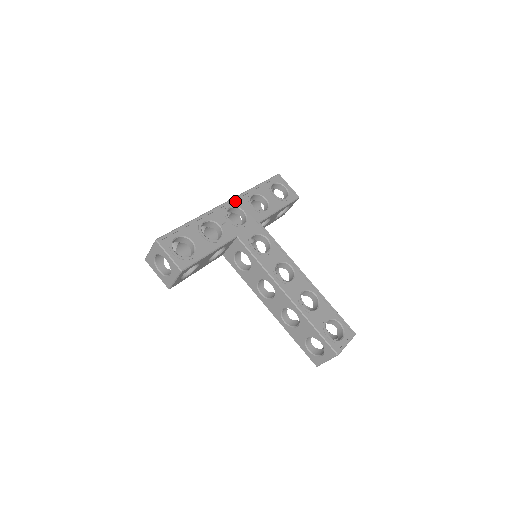
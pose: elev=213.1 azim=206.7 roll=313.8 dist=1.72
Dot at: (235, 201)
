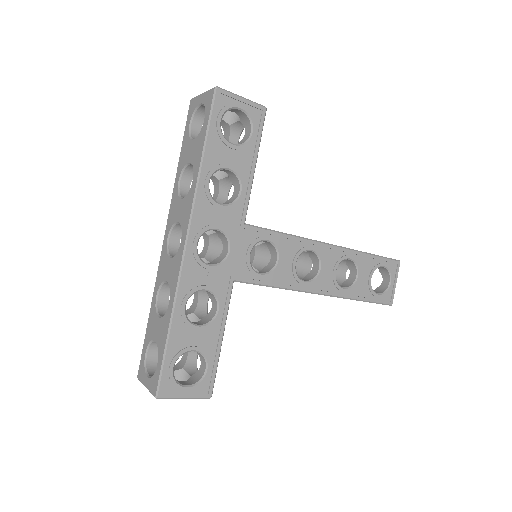
Dot at: (195, 224)
